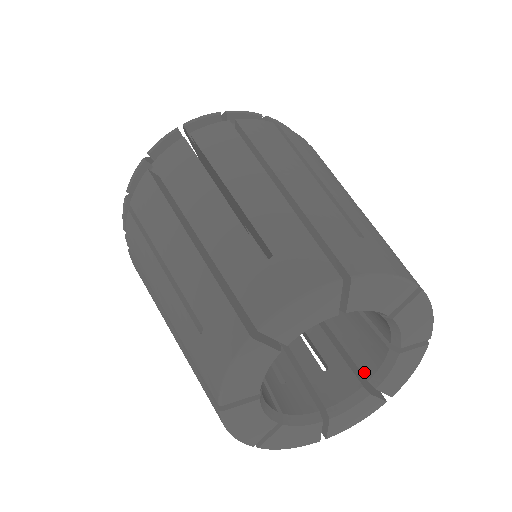
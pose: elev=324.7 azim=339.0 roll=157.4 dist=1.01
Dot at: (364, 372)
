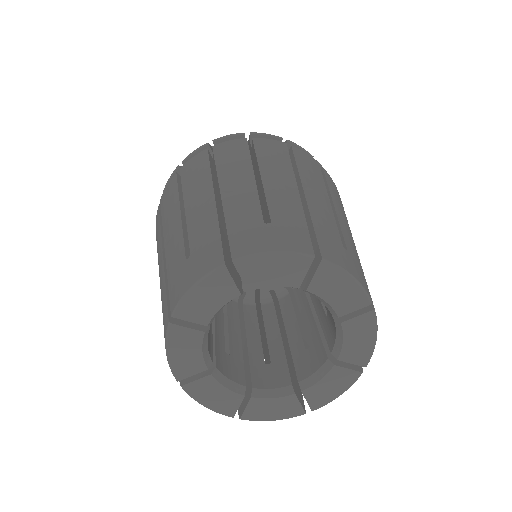
Dot at: (299, 375)
